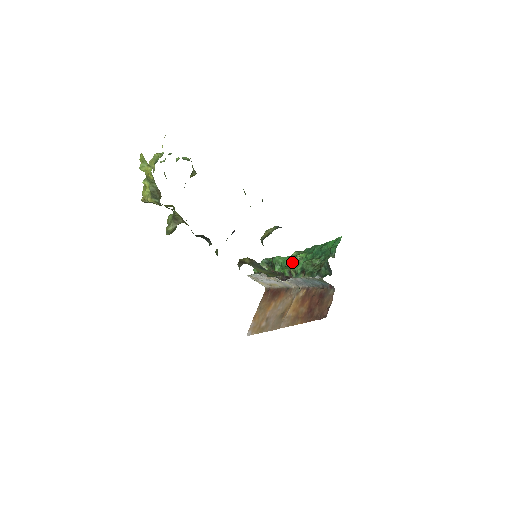
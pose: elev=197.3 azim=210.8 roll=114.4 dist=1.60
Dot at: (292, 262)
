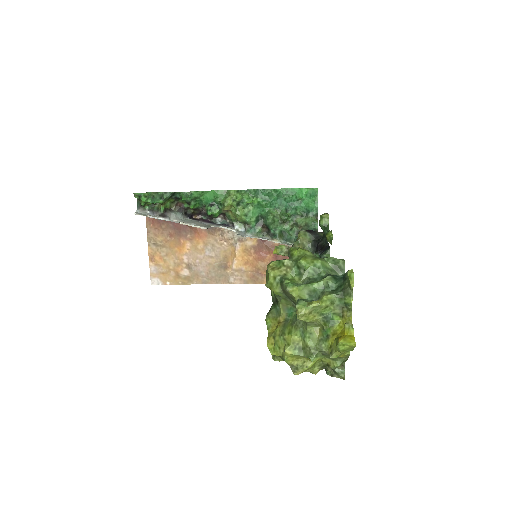
Dot at: (239, 211)
